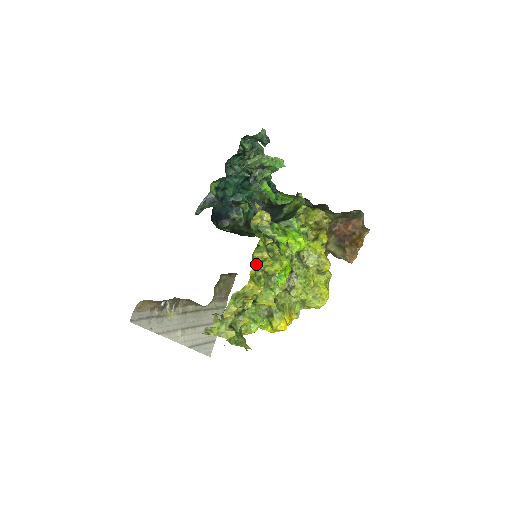
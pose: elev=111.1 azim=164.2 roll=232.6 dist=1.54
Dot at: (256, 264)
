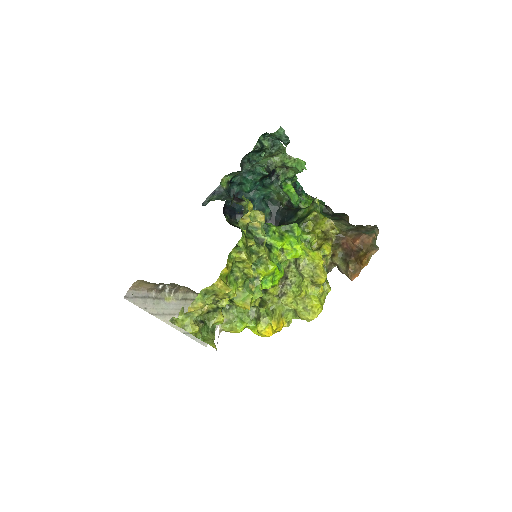
Dot at: (231, 264)
